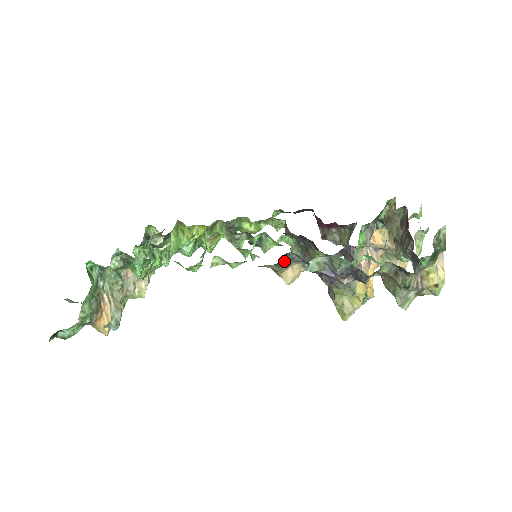
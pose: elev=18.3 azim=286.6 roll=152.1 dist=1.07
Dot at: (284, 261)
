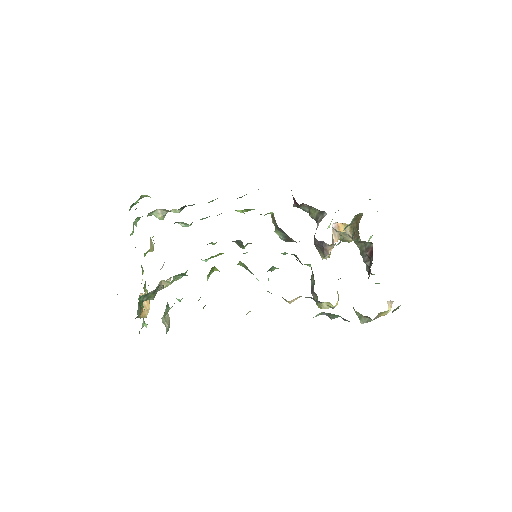
Dot at: occluded
